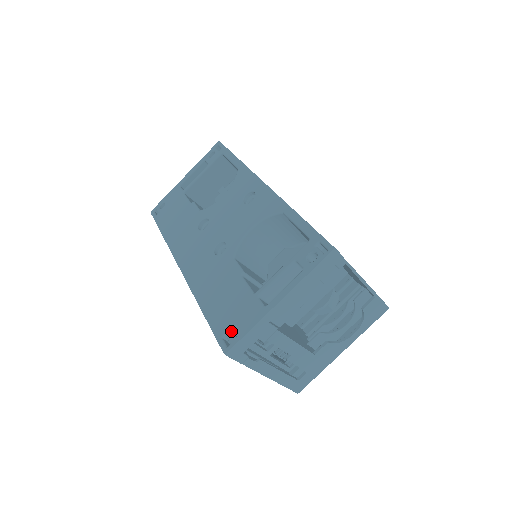
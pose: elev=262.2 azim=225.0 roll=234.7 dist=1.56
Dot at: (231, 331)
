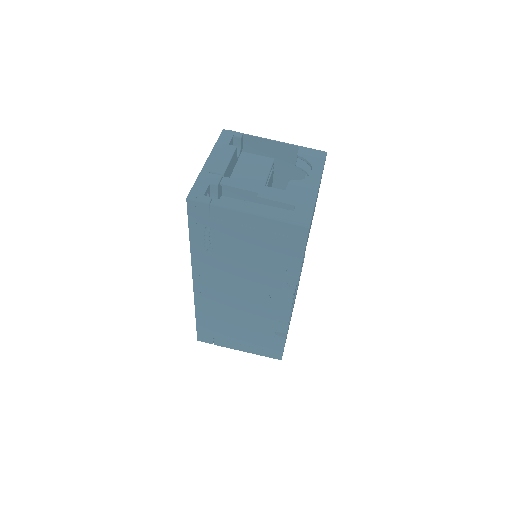
Dot at: occluded
